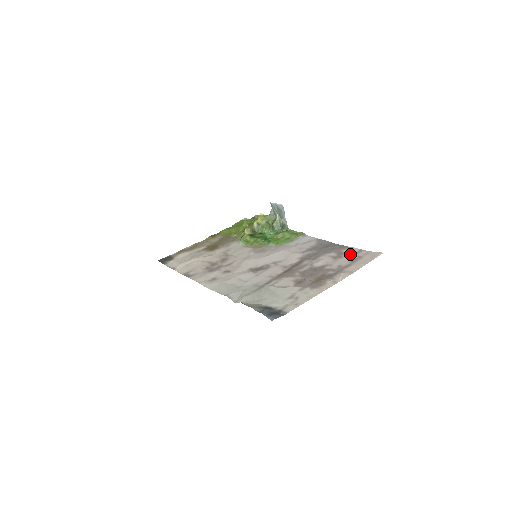
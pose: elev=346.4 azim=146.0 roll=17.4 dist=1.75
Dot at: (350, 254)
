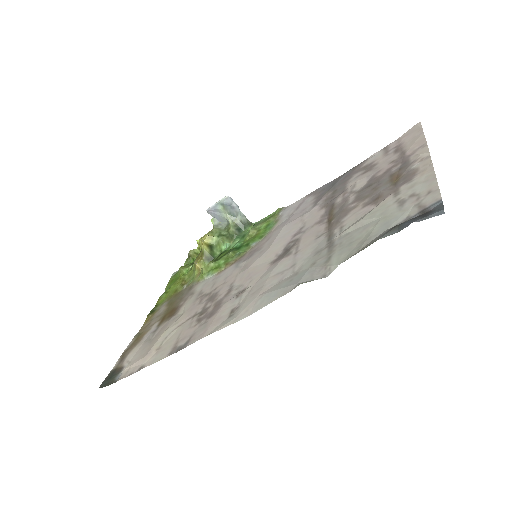
Dot at: (379, 156)
